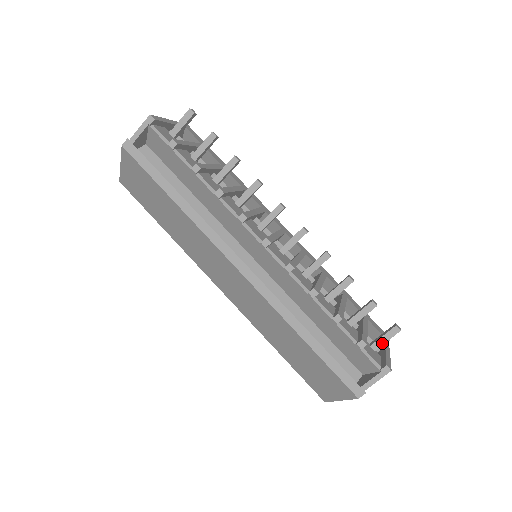
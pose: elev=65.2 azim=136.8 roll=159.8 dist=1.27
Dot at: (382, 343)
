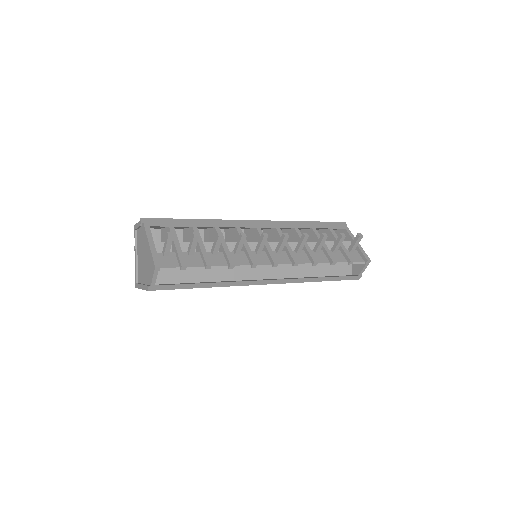
Dot at: occluded
